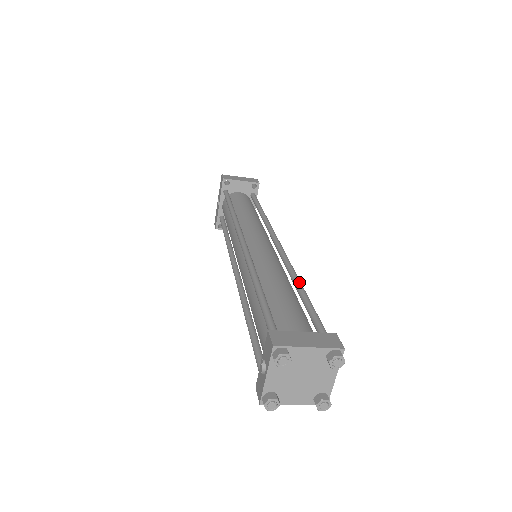
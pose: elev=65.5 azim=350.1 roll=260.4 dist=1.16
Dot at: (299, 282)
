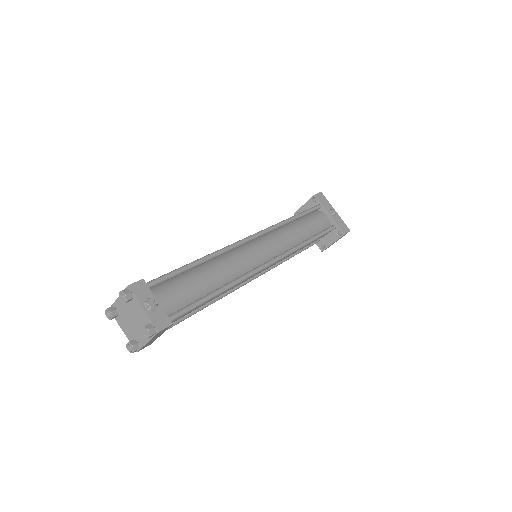
Dot at: (201, 258)
